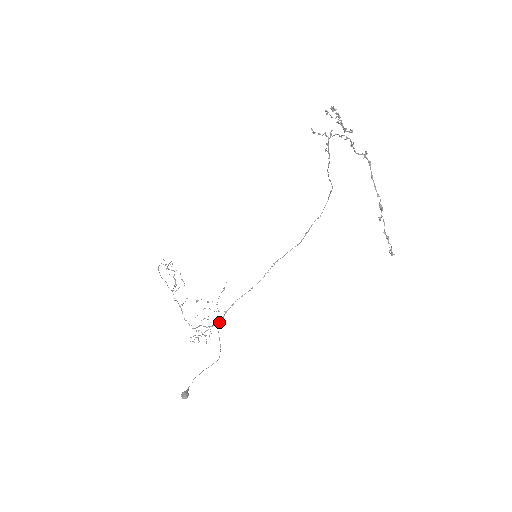
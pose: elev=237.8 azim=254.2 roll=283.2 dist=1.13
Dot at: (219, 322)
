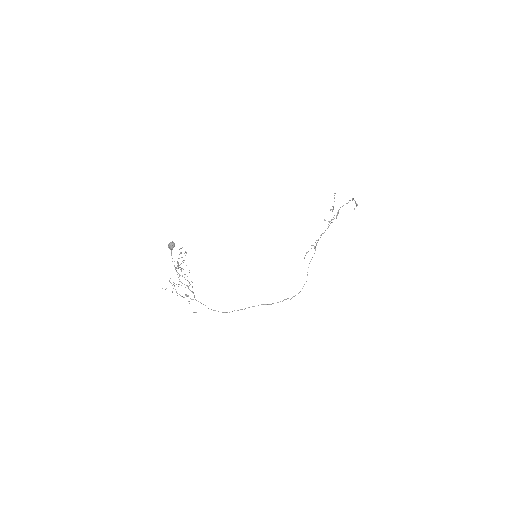
Dot at: (193, 293)
